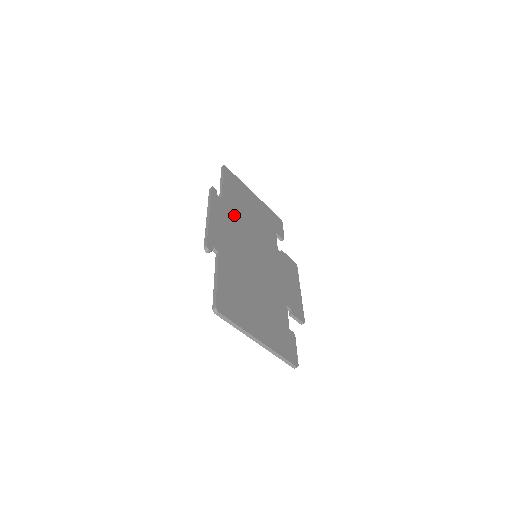
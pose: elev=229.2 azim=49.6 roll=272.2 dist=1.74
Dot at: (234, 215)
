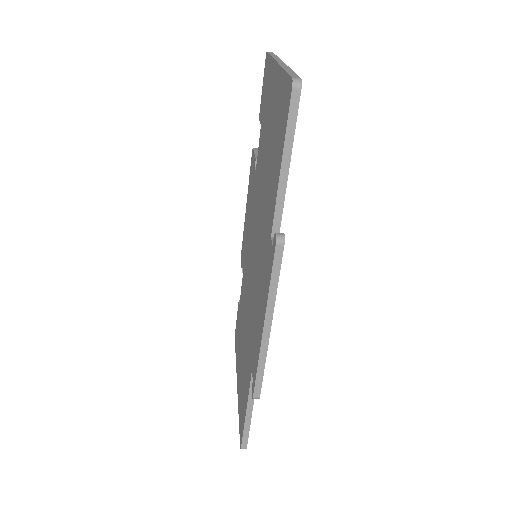
Dot at: occluded
